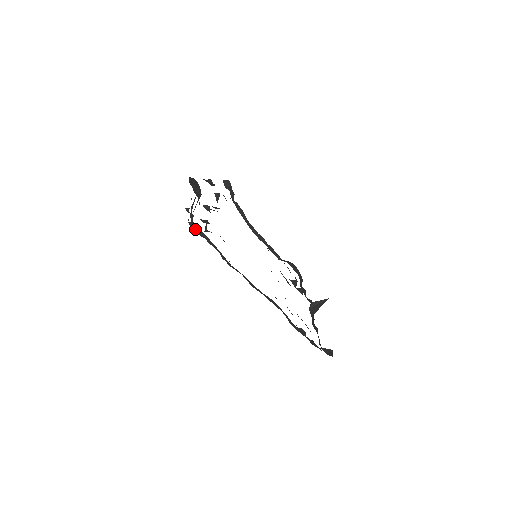
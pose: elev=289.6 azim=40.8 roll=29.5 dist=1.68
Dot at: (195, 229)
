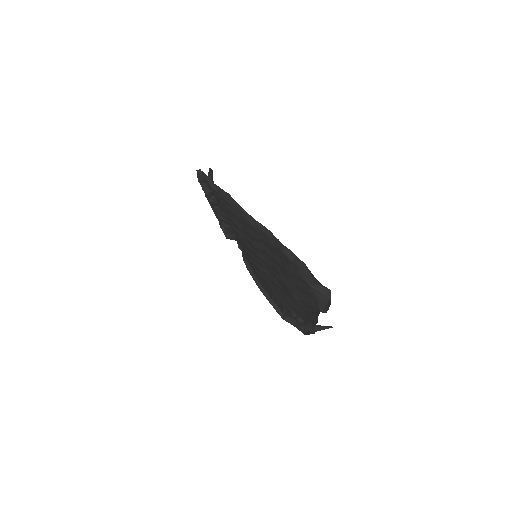
Dot at: (202, 187)
